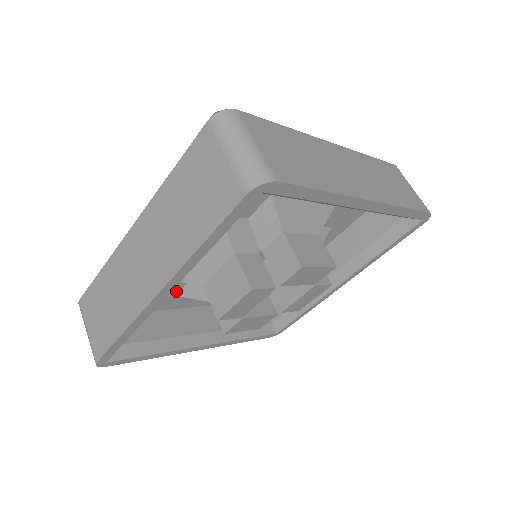
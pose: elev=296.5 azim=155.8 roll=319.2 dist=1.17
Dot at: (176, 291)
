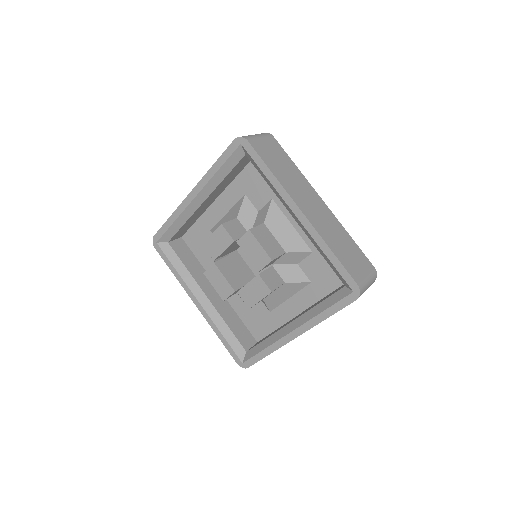
Dot at: occluded
